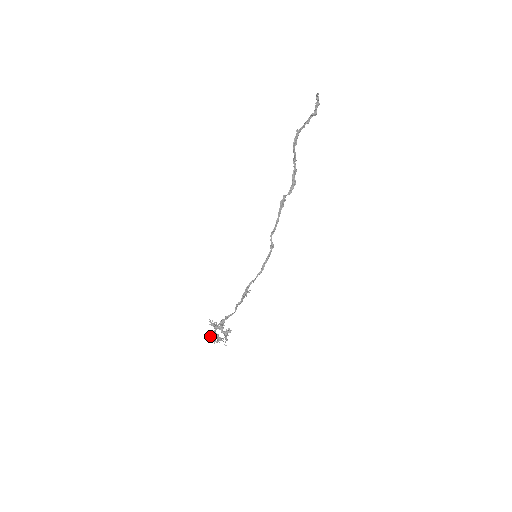
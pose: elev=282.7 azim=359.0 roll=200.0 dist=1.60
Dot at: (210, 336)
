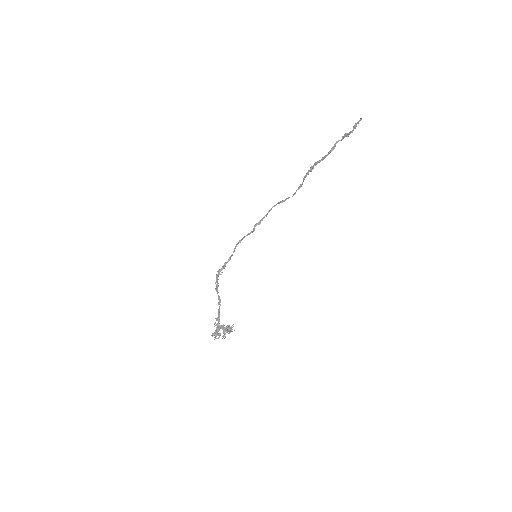
Dot at: occluded
